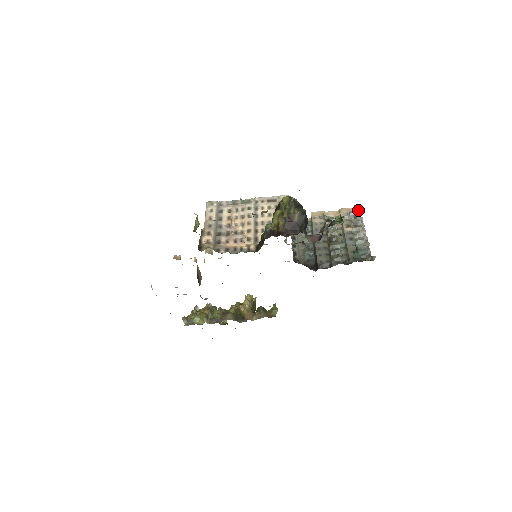
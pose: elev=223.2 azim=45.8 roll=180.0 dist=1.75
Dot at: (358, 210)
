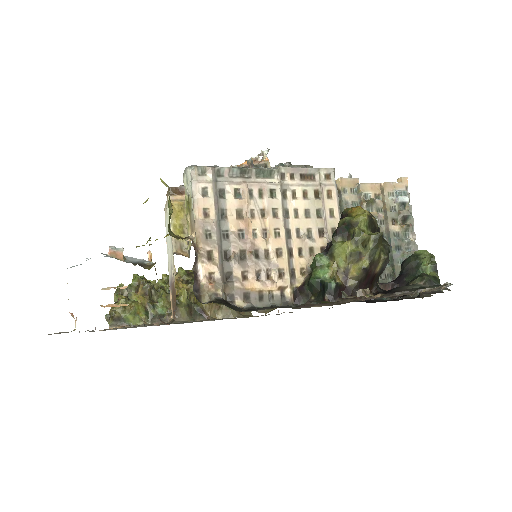
Dot at: (406, 189)
